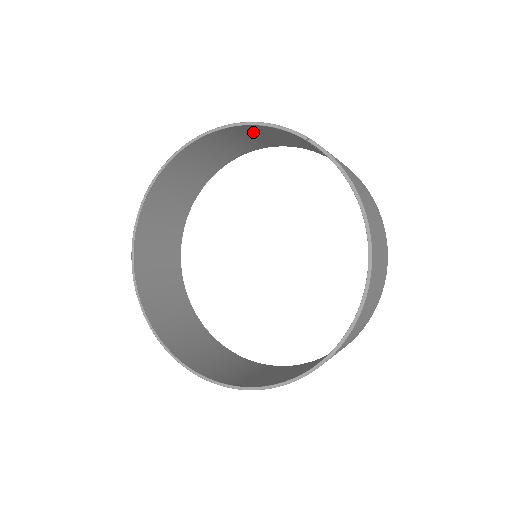
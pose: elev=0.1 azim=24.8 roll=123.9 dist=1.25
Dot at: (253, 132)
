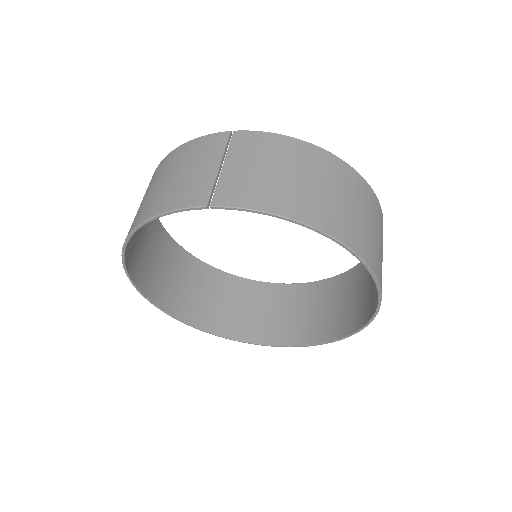
Dot at: occluded
